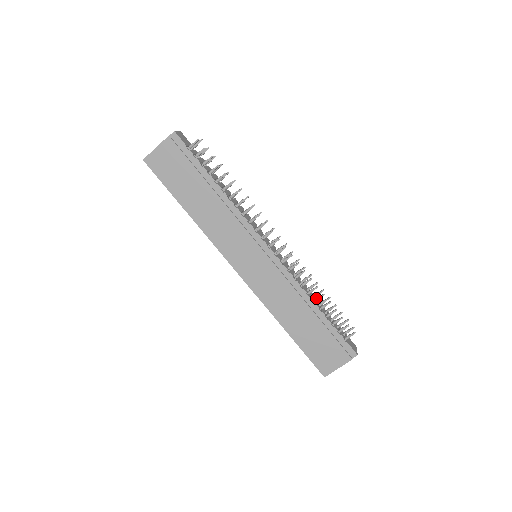
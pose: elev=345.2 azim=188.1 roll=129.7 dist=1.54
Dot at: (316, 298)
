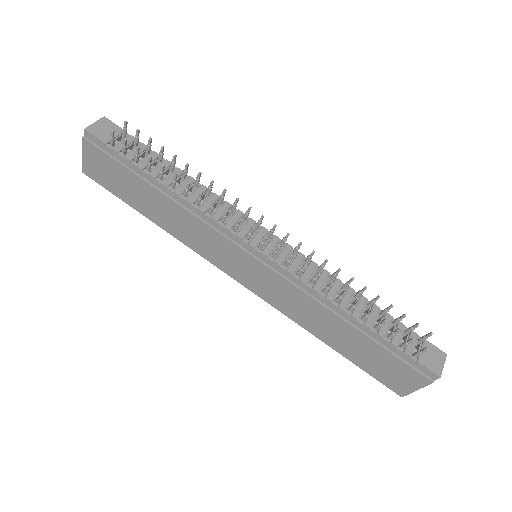
Dot at: (350, 307)
